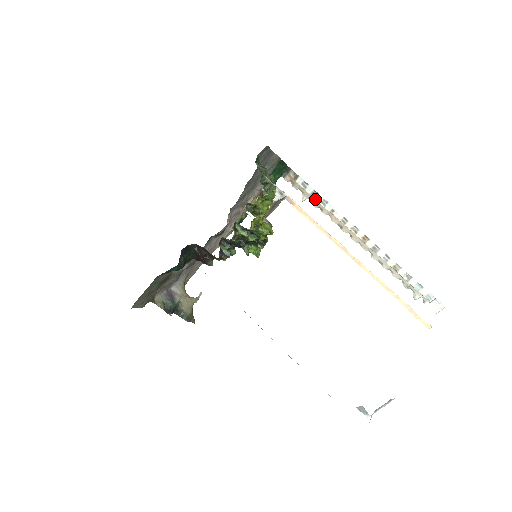
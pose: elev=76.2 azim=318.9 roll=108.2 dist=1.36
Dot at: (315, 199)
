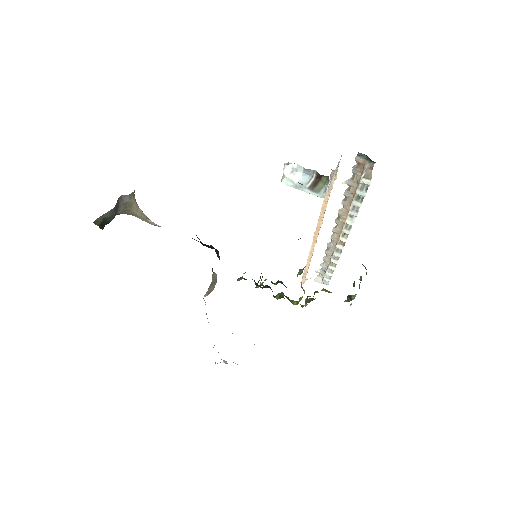
Dot at: (353, 200)
